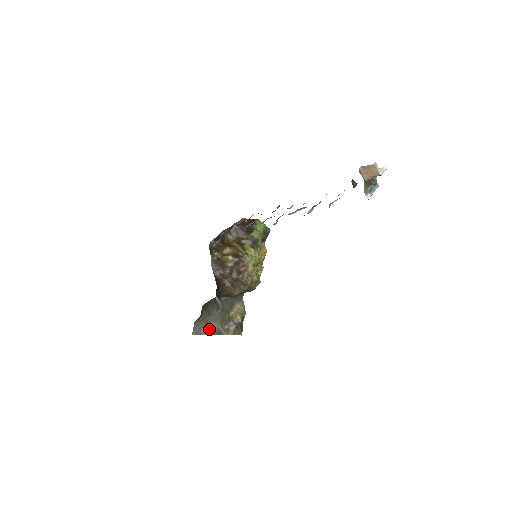
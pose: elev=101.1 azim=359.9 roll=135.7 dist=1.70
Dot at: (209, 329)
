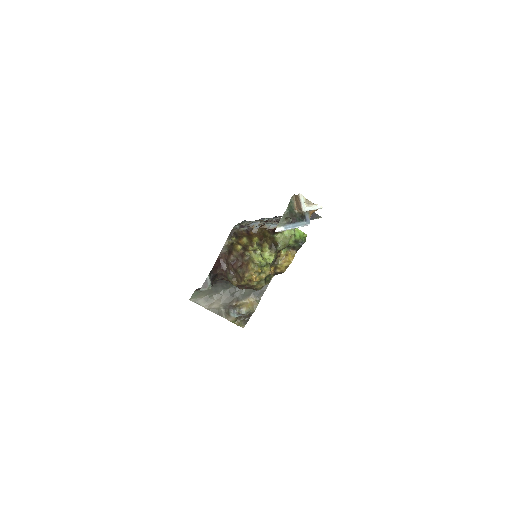
Dot at: (209, 304)
